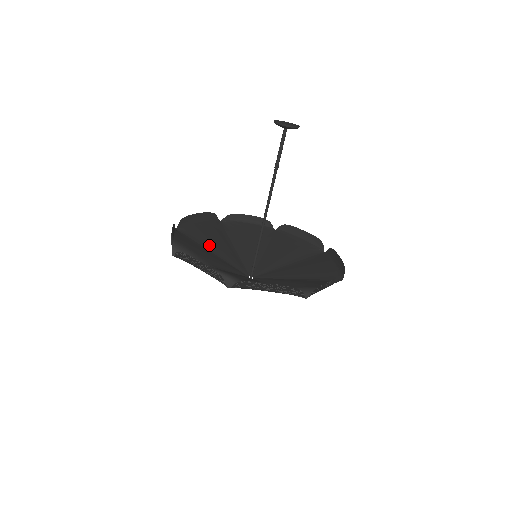
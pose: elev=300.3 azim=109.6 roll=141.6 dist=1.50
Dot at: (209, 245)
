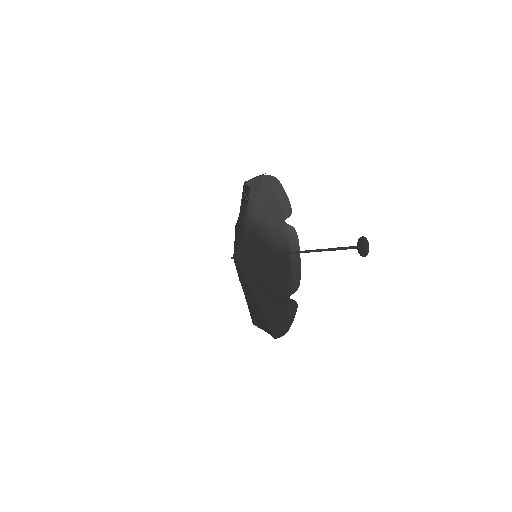
Dot at: occluded
